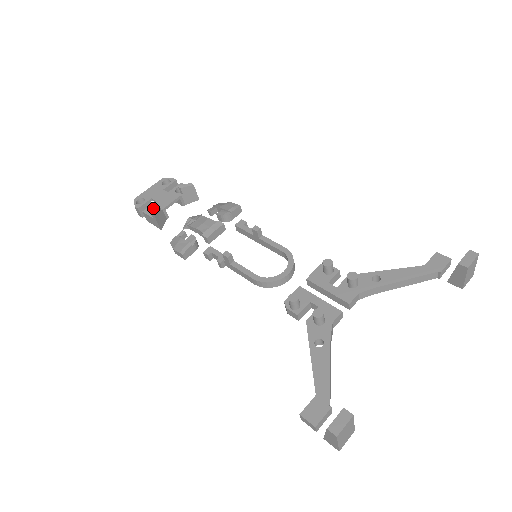
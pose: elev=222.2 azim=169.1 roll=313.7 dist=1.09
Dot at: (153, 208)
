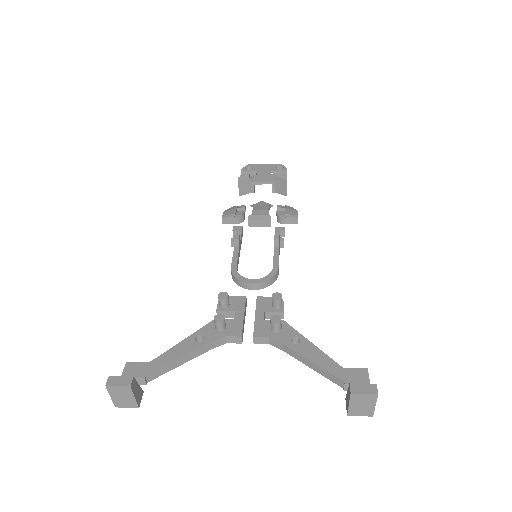
Dot at: (250, 178)
